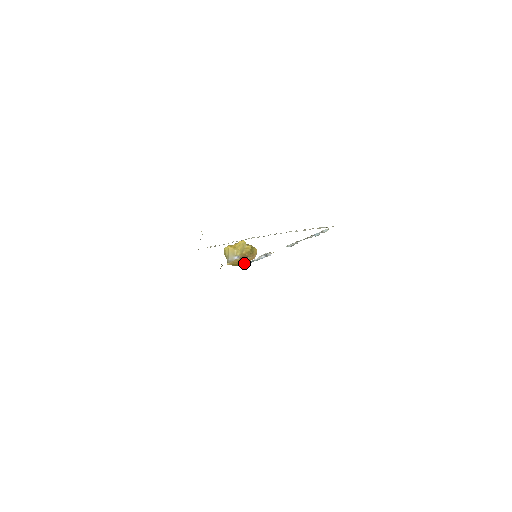
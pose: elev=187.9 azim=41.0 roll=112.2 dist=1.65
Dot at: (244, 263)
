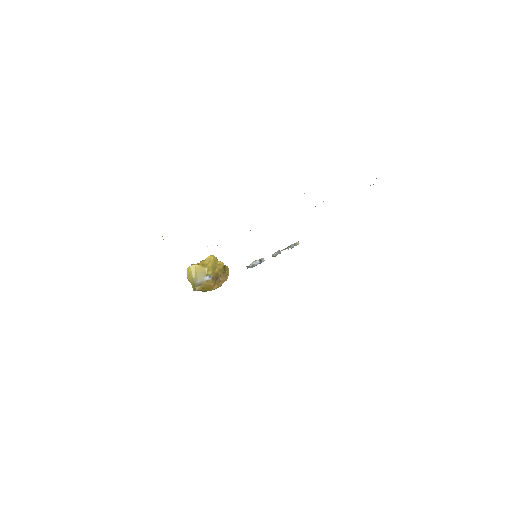
Dot at: (216, 287)
